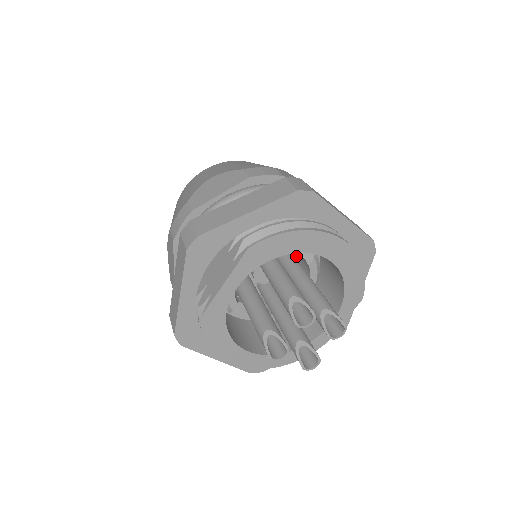
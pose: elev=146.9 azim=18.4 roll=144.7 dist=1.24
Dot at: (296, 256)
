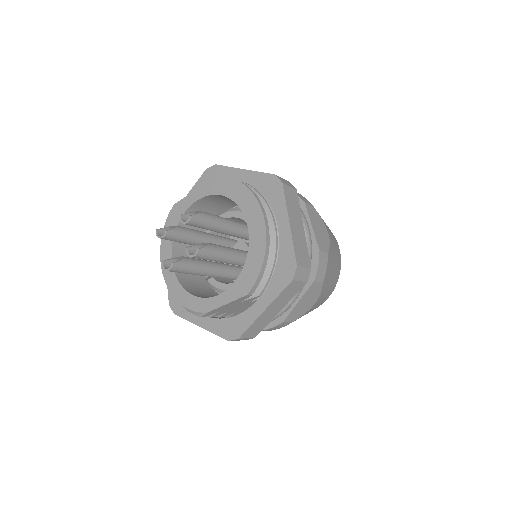
Dot at: occluded
